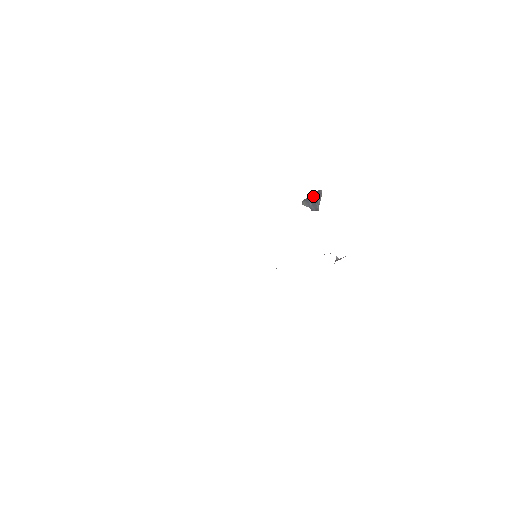
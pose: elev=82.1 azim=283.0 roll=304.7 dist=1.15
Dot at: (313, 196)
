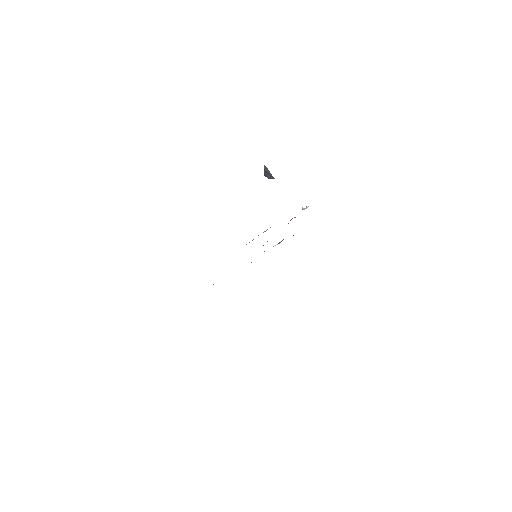
Dot at: (265, 171)
